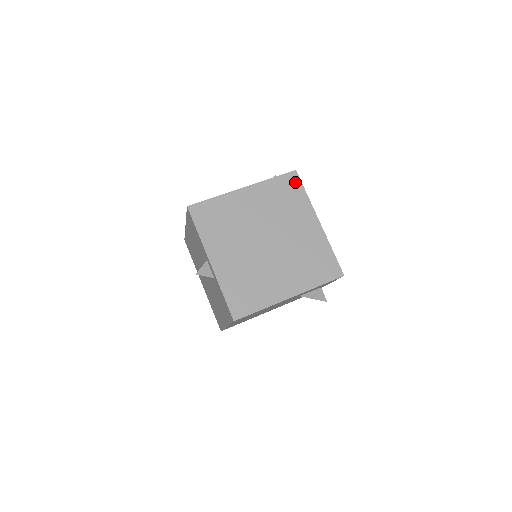
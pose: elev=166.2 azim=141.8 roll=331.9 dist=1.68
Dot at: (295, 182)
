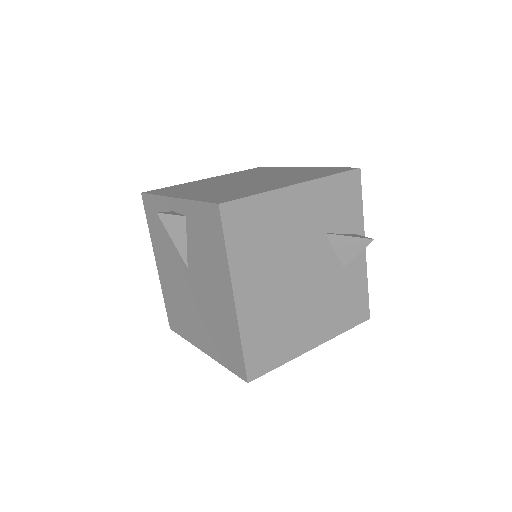
Dot at: (264, 168)
